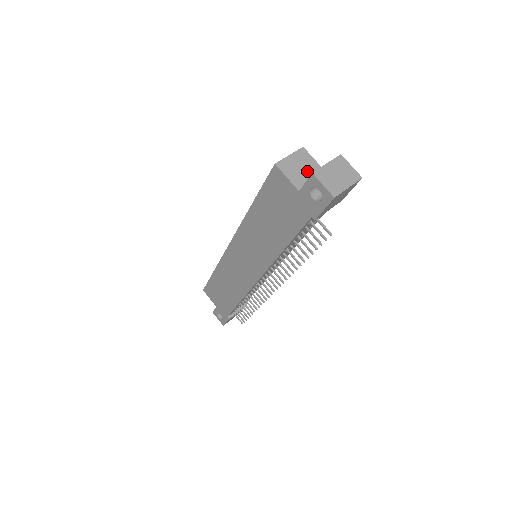
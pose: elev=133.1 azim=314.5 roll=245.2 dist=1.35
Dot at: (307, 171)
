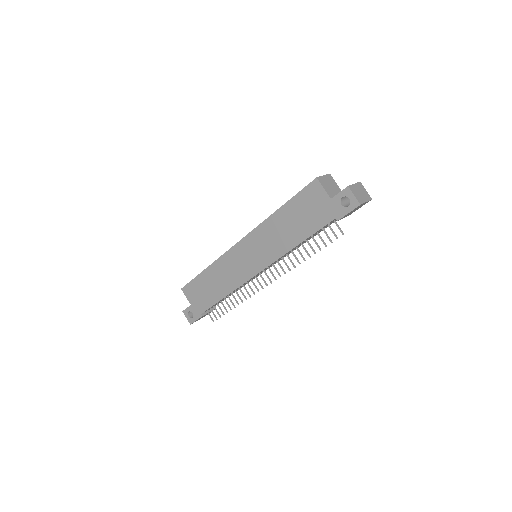
Dot at: (334, 189)
